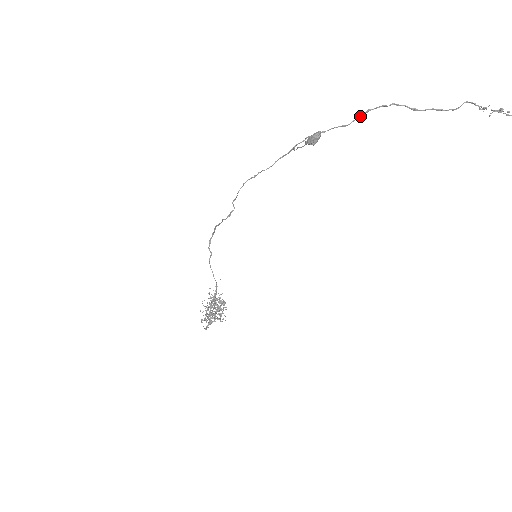
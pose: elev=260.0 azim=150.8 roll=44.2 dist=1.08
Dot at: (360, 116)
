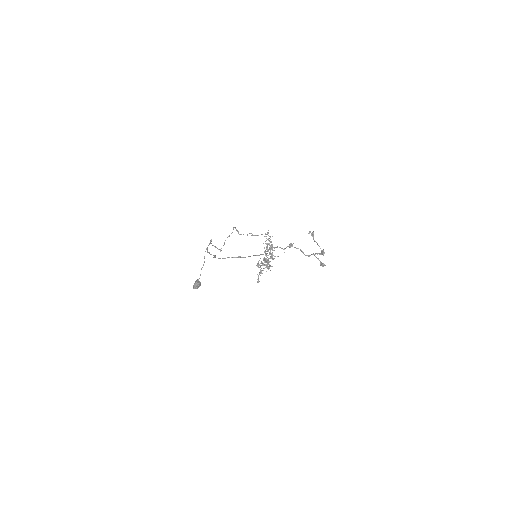
Dot at: (215, 256)
